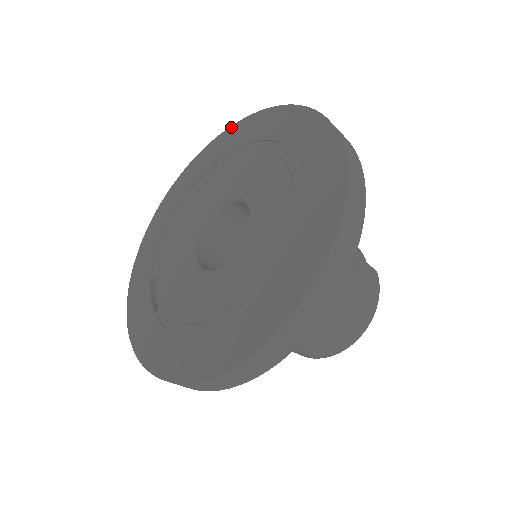
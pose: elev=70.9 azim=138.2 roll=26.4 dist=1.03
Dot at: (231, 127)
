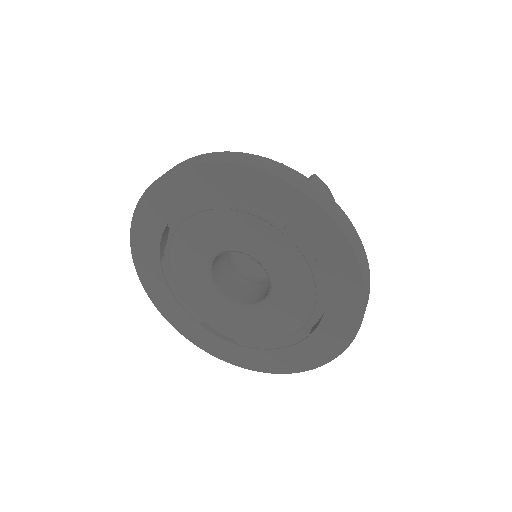
Dot at: (147, 192)
